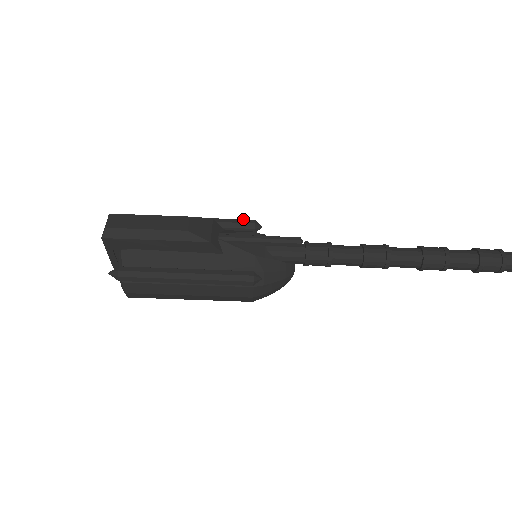
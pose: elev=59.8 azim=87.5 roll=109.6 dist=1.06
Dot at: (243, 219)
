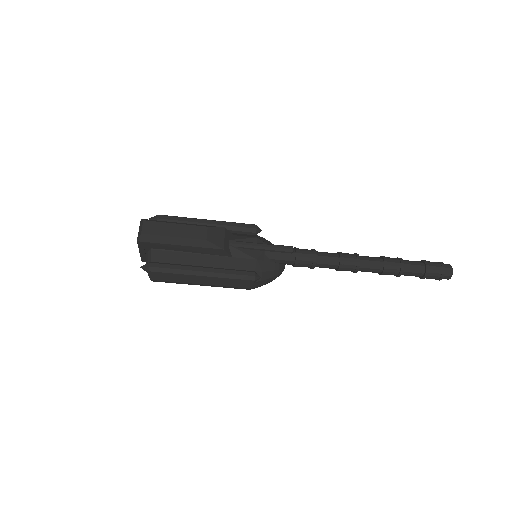
Dot at: (247, 224)
